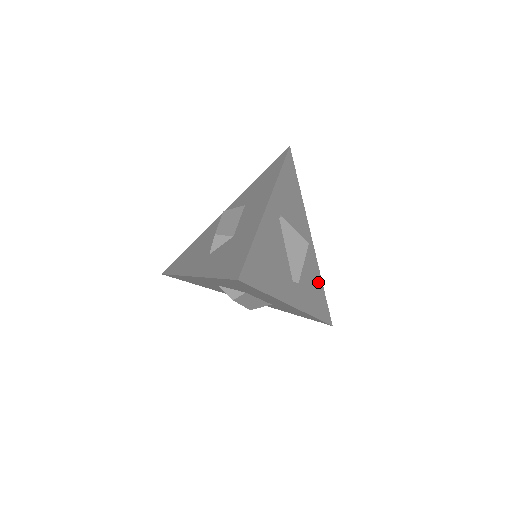
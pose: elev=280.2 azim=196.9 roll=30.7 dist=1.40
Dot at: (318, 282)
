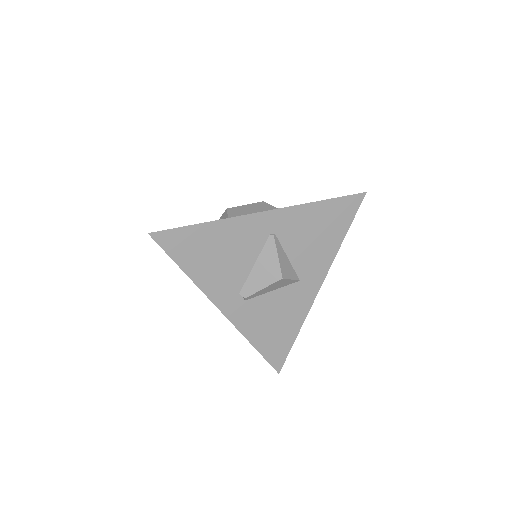
Dot at: (291, 325)
